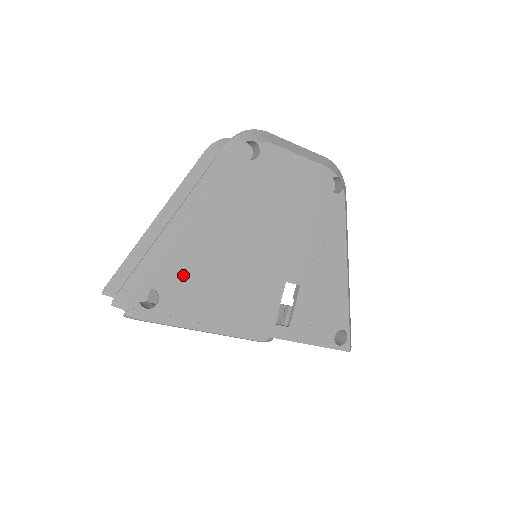
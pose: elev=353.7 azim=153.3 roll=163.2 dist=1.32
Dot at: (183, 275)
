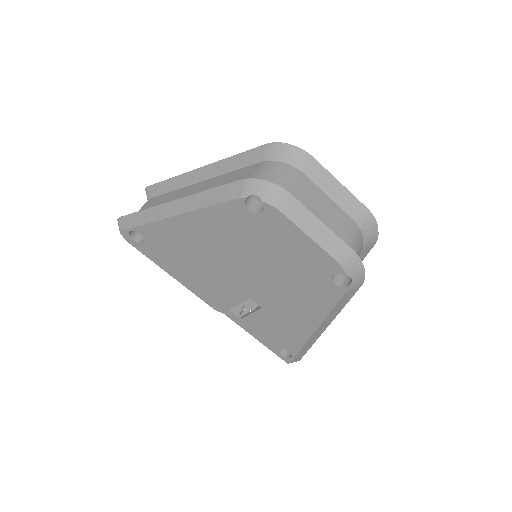
Dot at: (164, 241)
